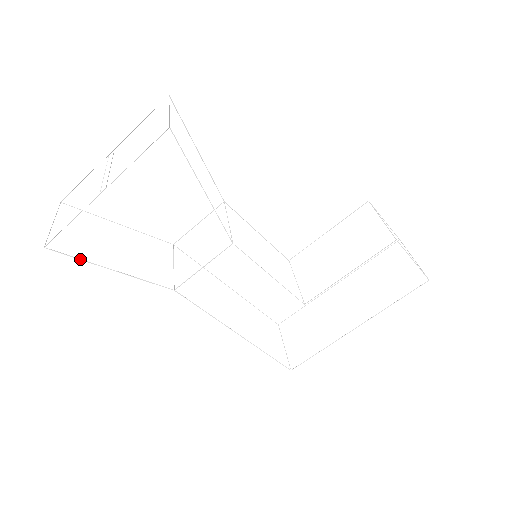
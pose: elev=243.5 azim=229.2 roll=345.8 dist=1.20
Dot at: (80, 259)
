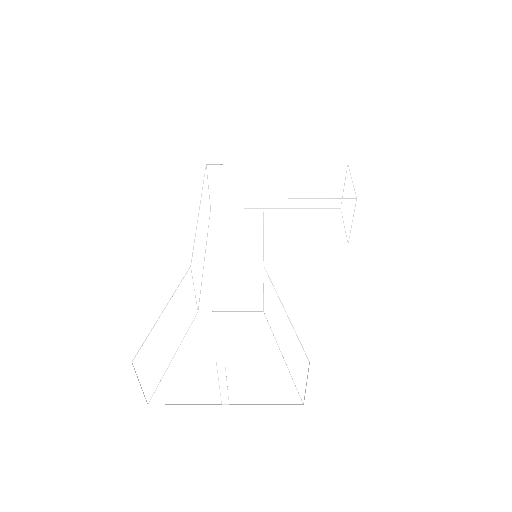
Dot at: occluded
